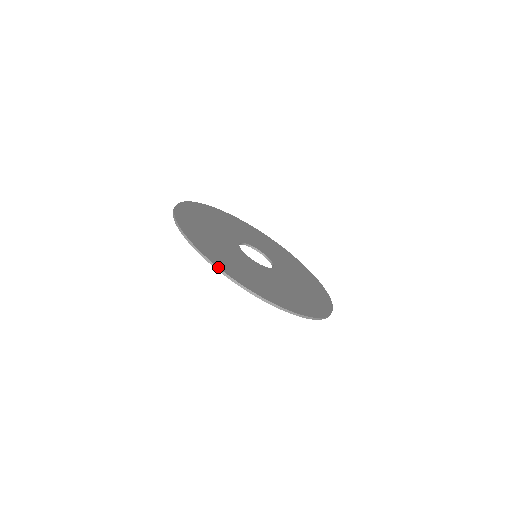
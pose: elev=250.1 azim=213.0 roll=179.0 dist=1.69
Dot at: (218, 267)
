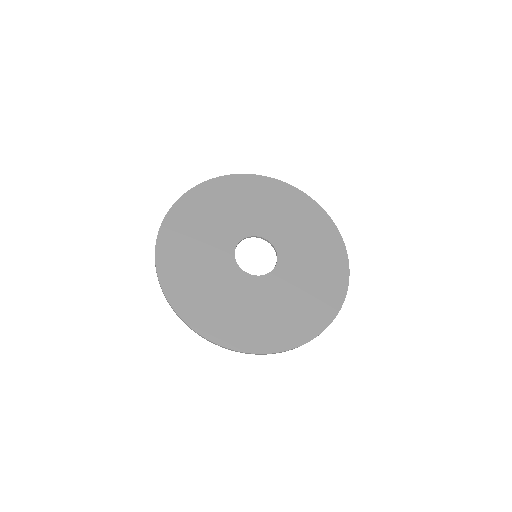
Dot at: occluded
